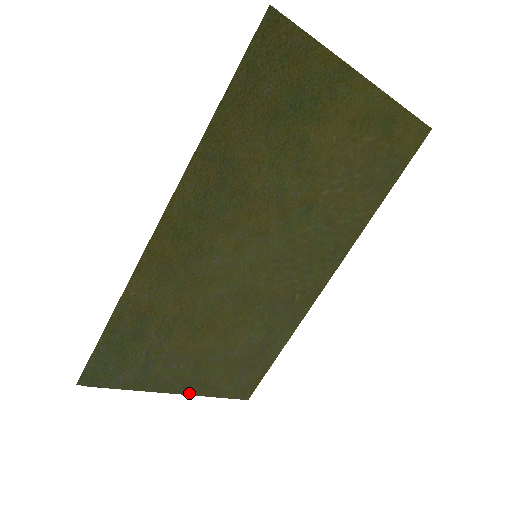
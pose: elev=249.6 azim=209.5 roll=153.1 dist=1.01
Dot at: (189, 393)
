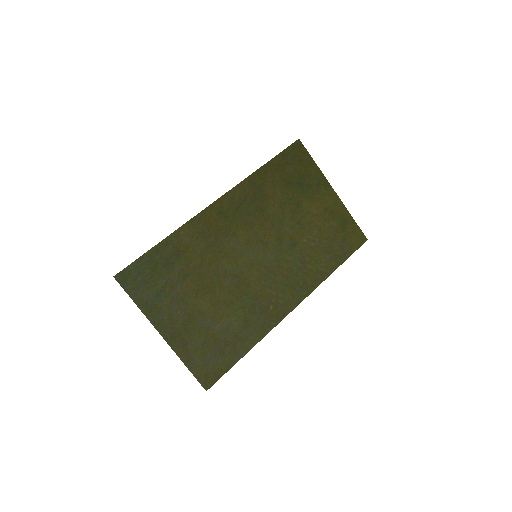
Dot at: (171, 345)
